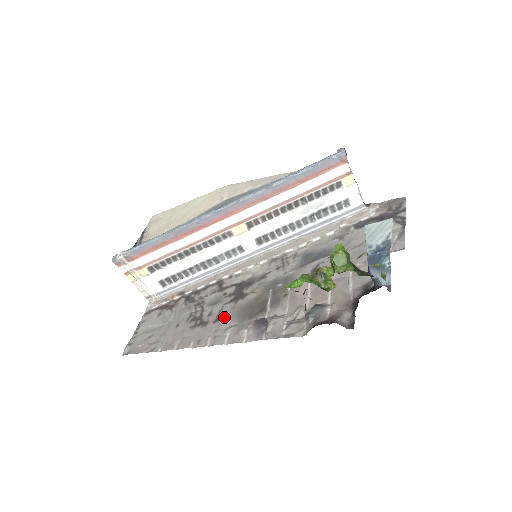
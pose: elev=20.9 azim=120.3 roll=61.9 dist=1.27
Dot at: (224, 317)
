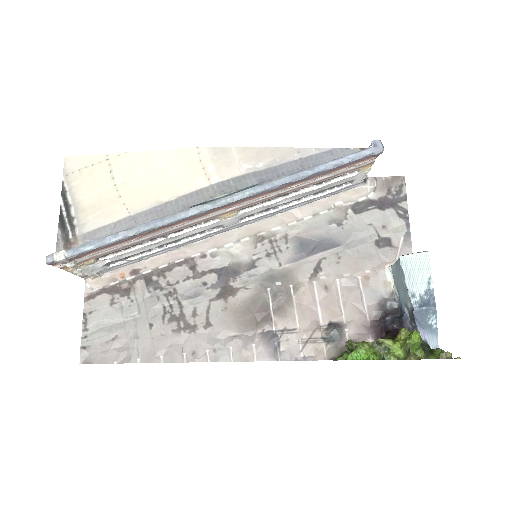
Dot at: (217, 322)
